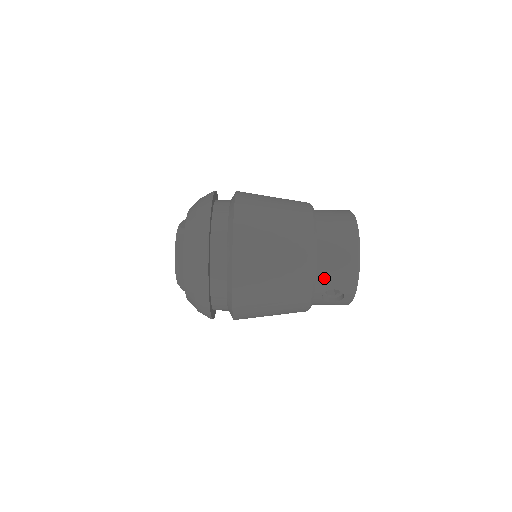
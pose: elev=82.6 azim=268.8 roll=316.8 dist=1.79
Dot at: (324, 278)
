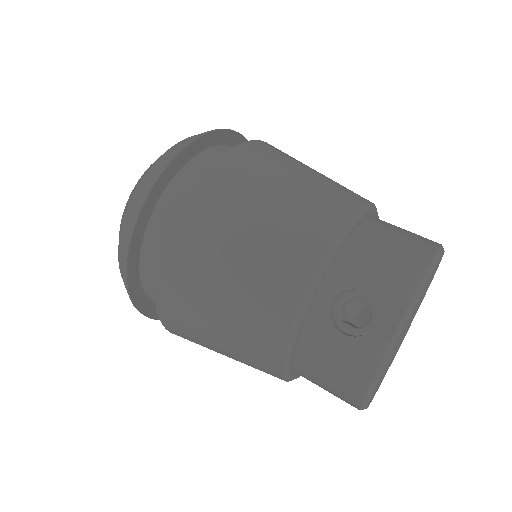
Dot at: (355, 259)
